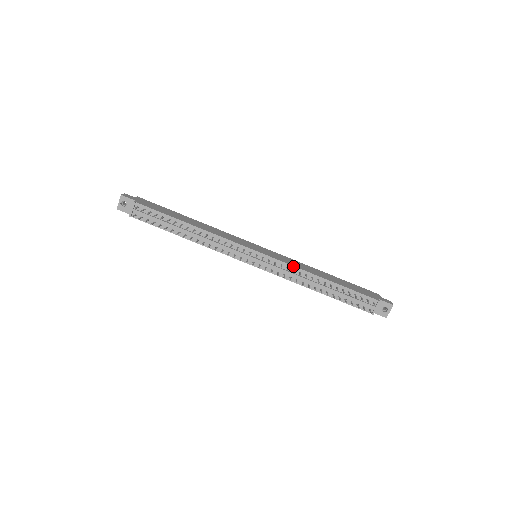
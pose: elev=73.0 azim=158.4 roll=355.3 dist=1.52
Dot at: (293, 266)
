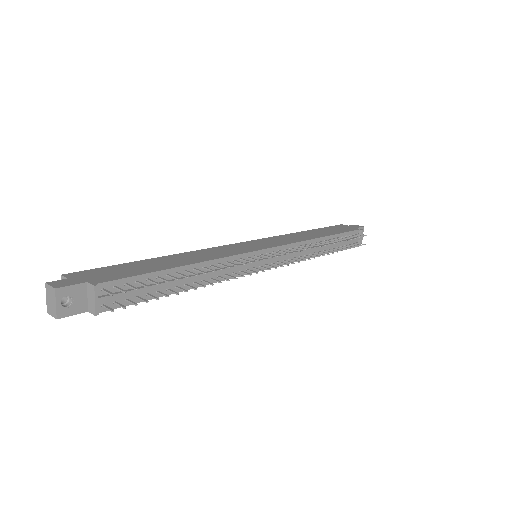
Dot at: (299, 242)
